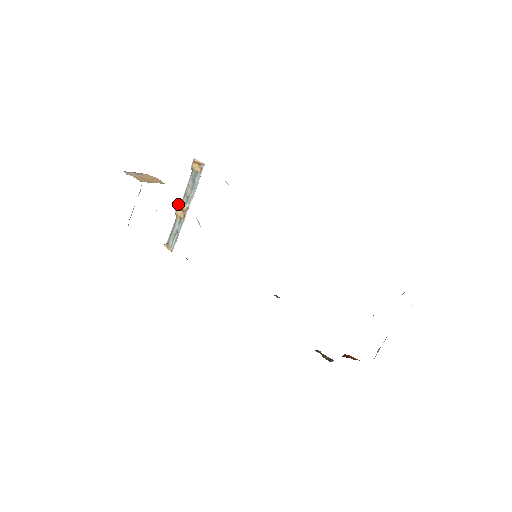
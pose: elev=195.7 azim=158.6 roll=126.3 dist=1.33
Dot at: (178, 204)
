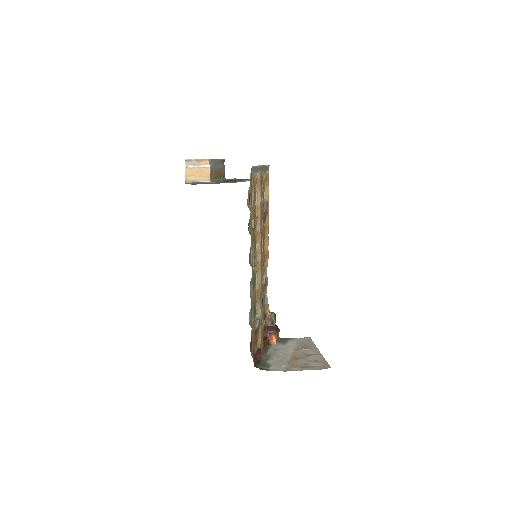
Dot at: occluded
